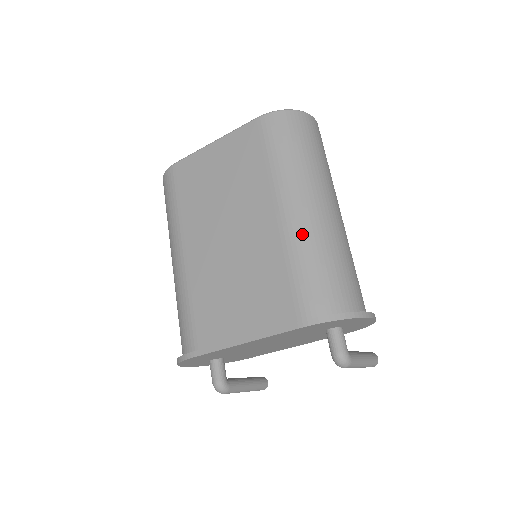
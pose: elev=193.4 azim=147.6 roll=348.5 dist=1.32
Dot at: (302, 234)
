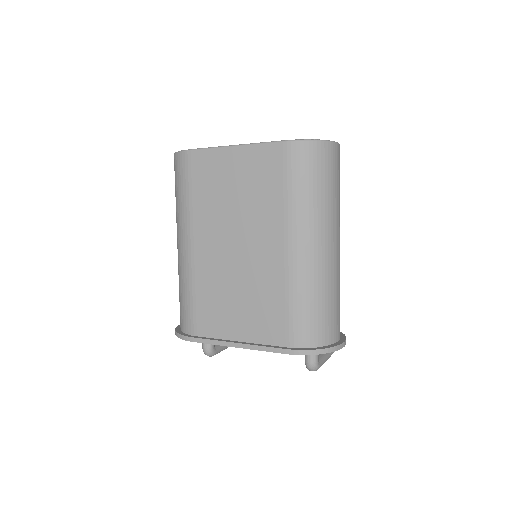
Dot at: (304, 275)
